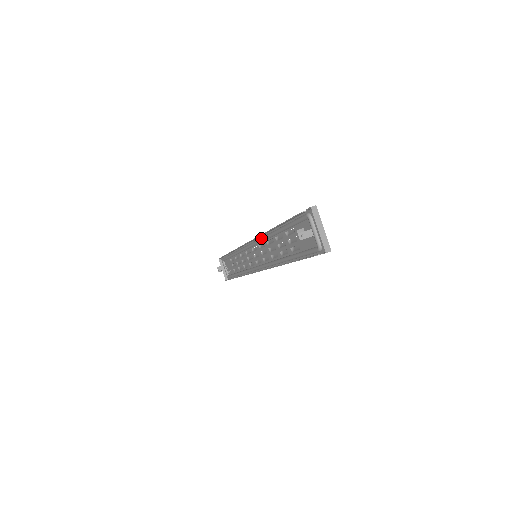
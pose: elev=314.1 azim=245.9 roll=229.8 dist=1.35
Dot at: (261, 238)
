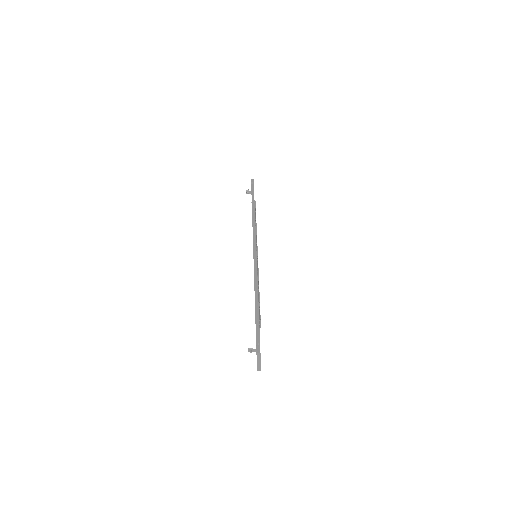
Dot at: (255, 269)
